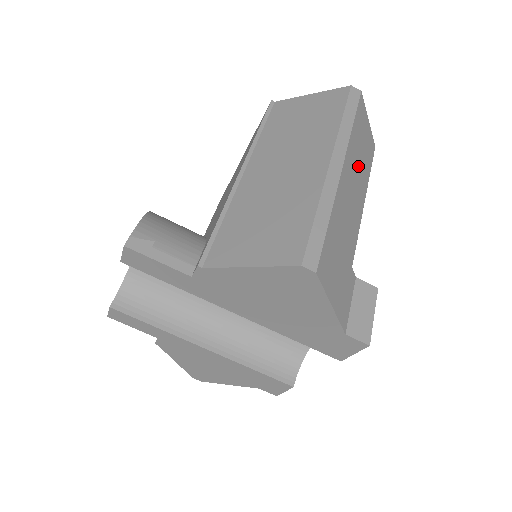
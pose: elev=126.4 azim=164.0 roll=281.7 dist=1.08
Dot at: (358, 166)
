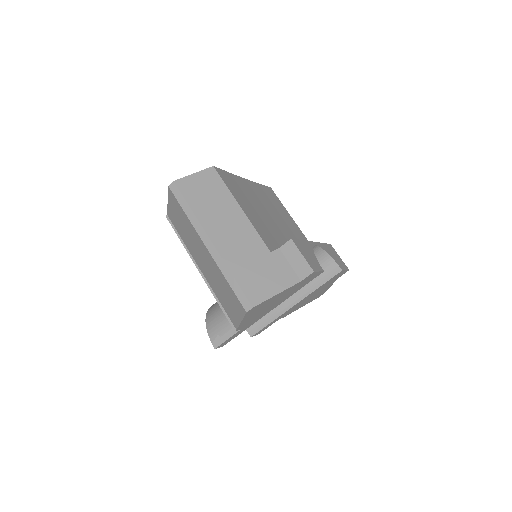
Dot at: (217, 211)
